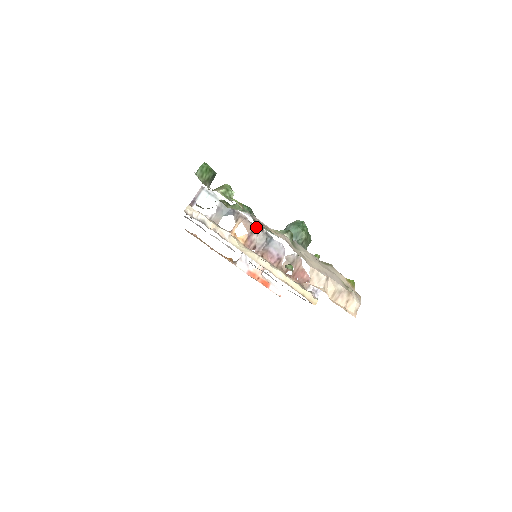
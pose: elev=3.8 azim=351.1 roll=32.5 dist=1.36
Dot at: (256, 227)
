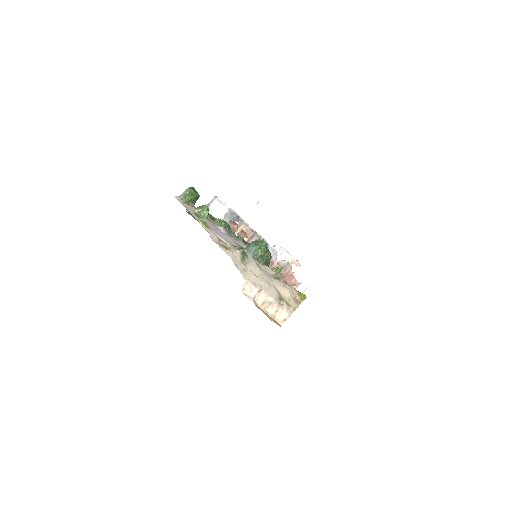
Dot at: (255, 234)
